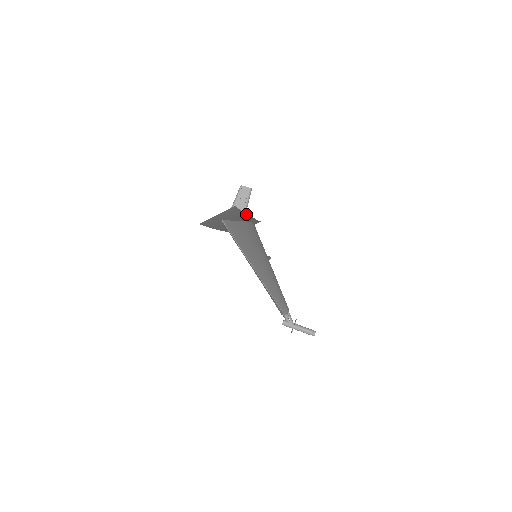
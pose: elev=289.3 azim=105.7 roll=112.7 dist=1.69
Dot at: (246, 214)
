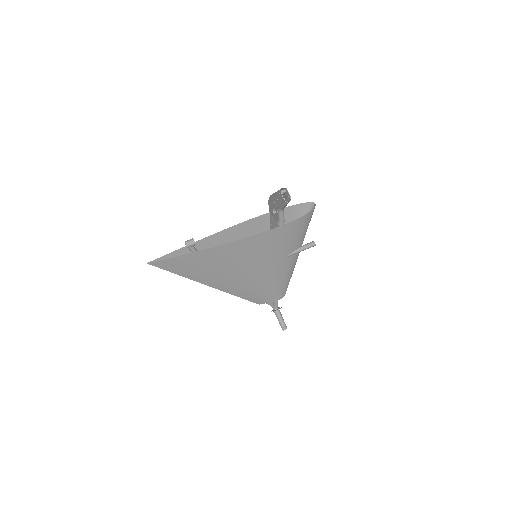
Dot at: occluded
